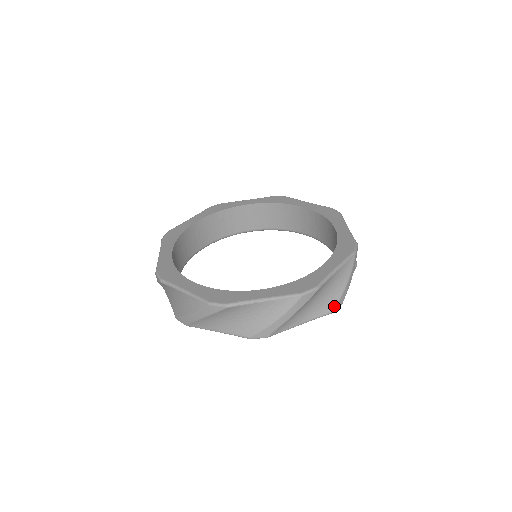
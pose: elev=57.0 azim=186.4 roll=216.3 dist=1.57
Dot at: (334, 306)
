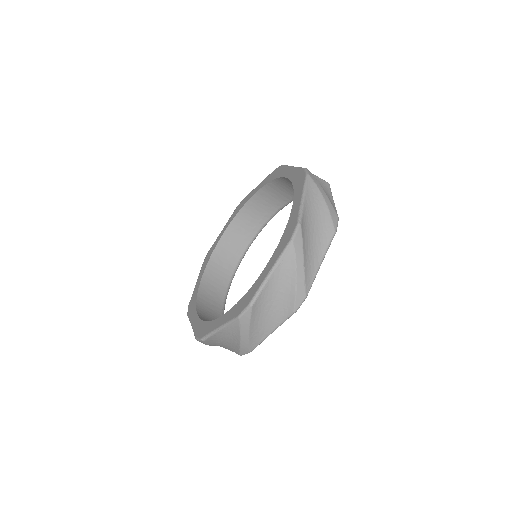
Dot at: (332, 225)
